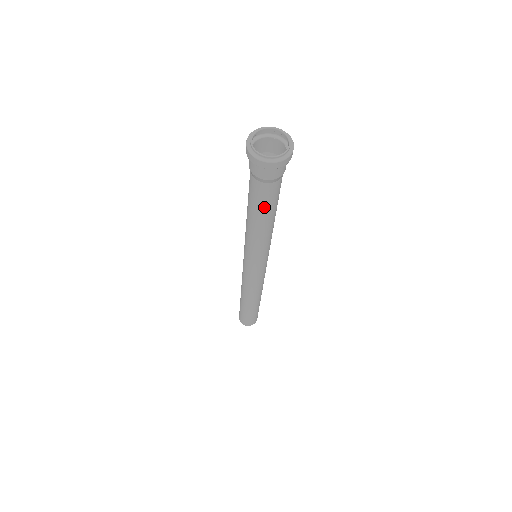
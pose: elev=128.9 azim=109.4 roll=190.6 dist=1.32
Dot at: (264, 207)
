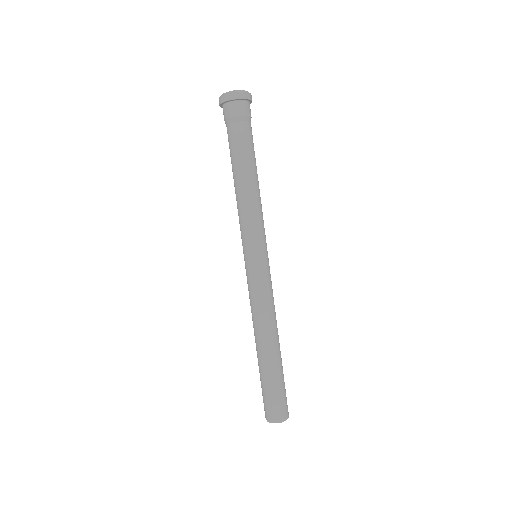
Dot at: (240, 154)
